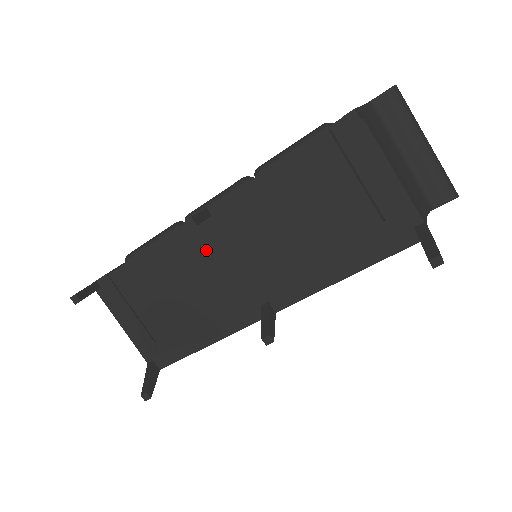
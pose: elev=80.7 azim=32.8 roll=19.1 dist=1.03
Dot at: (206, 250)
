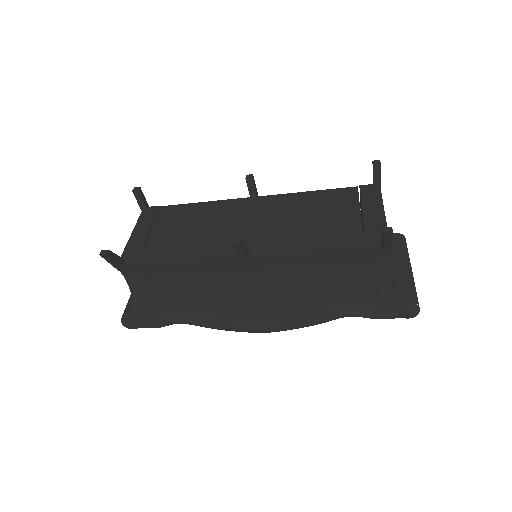
Dot at: (237, 213)
